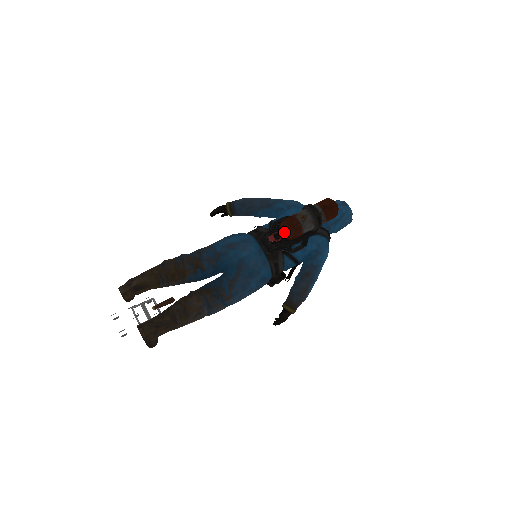
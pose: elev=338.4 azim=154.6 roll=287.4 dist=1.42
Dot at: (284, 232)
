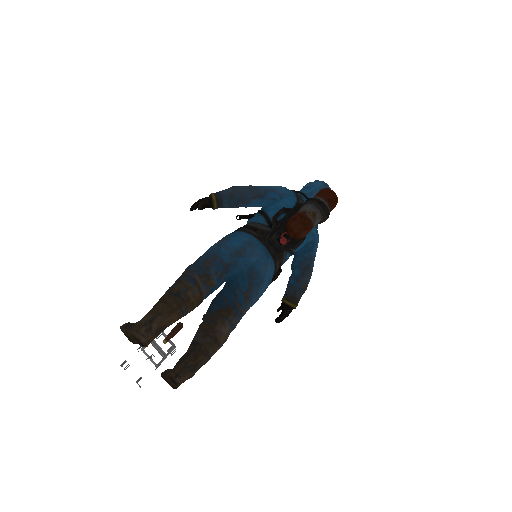
Dot at: (297, 233)
